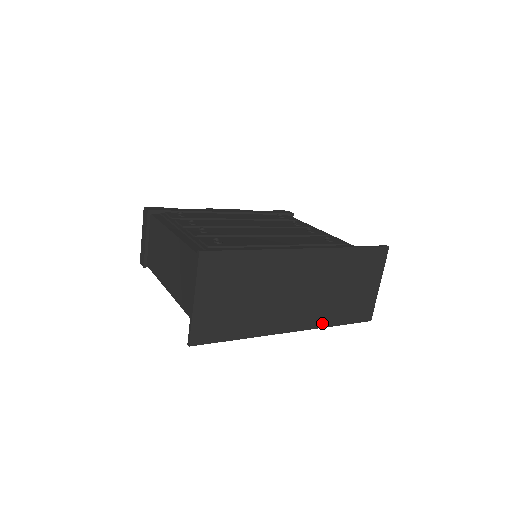
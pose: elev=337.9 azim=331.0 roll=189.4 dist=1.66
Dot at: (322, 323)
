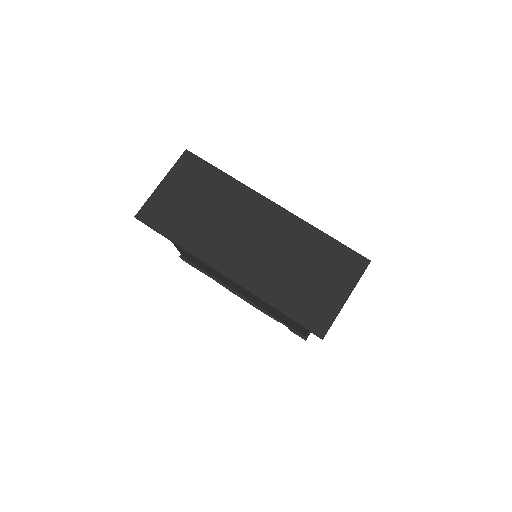
Dot at: (261, 292)
